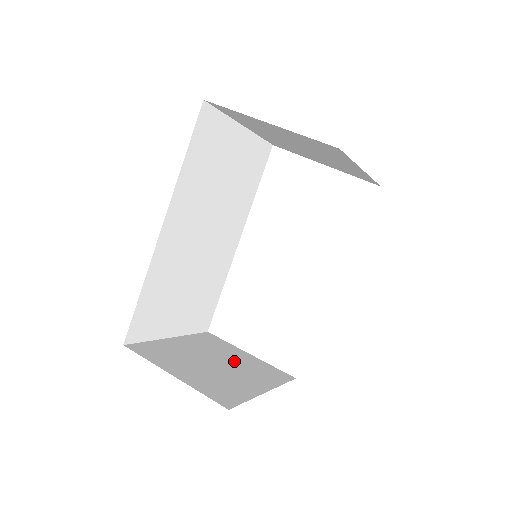
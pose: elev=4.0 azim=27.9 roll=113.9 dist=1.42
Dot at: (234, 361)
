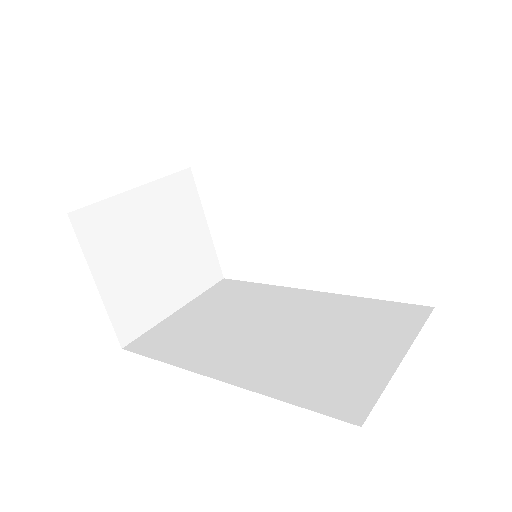
Dot at: (181, 245)
